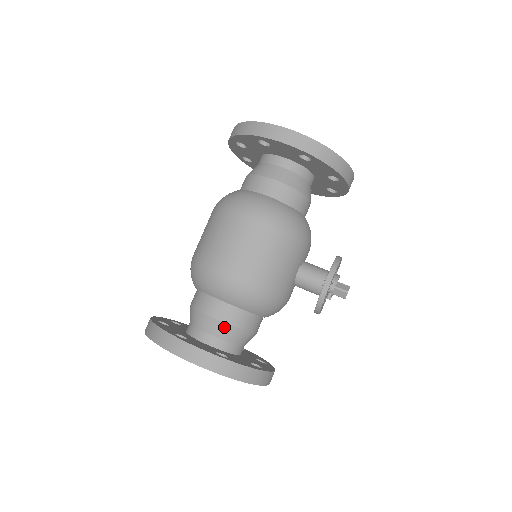
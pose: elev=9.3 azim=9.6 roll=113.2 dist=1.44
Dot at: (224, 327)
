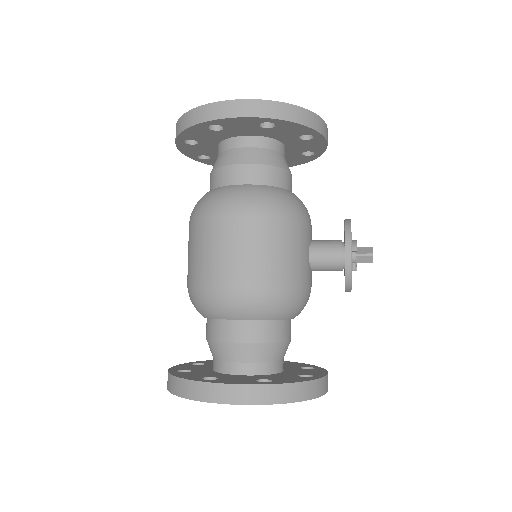
Dot at: (254, 348)
